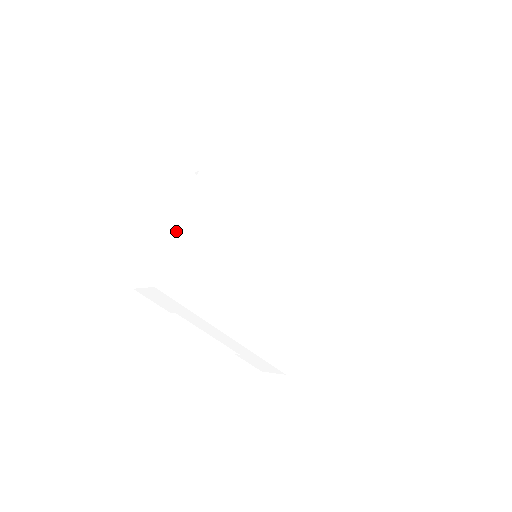
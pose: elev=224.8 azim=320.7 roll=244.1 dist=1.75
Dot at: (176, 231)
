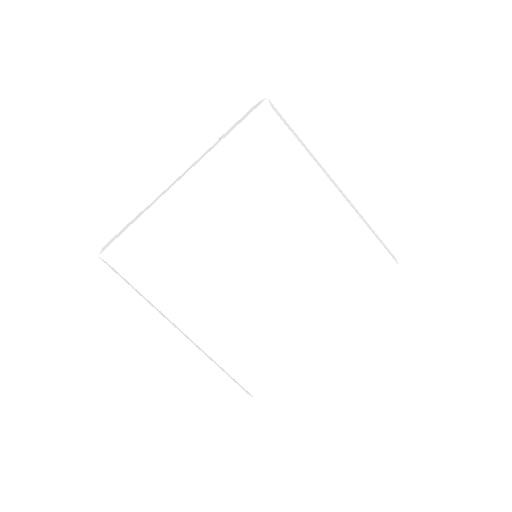
Dot at: (152, 203)
